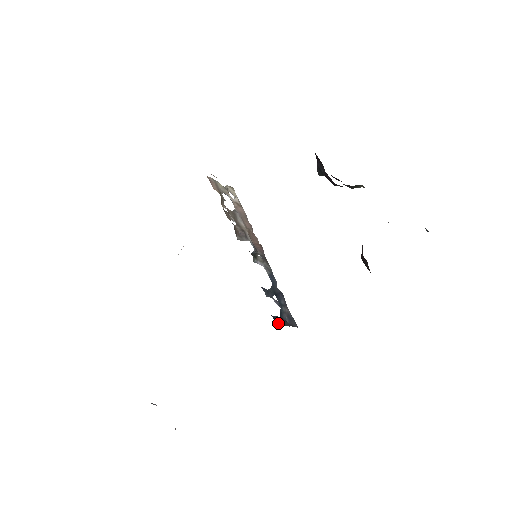
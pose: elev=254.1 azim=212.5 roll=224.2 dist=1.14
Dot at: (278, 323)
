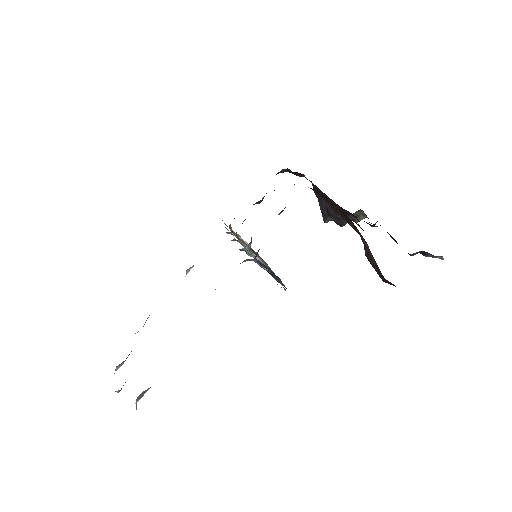
Dot at: occluded
